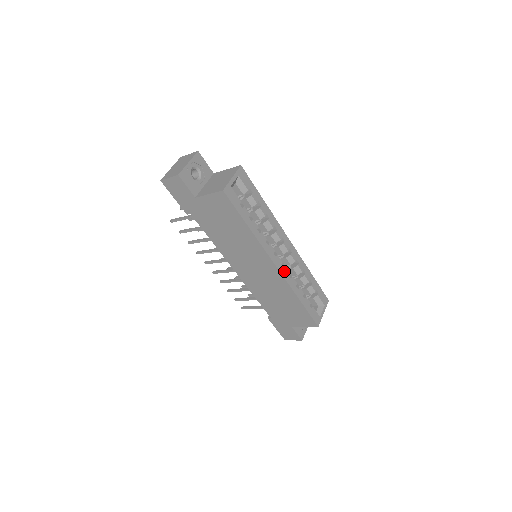
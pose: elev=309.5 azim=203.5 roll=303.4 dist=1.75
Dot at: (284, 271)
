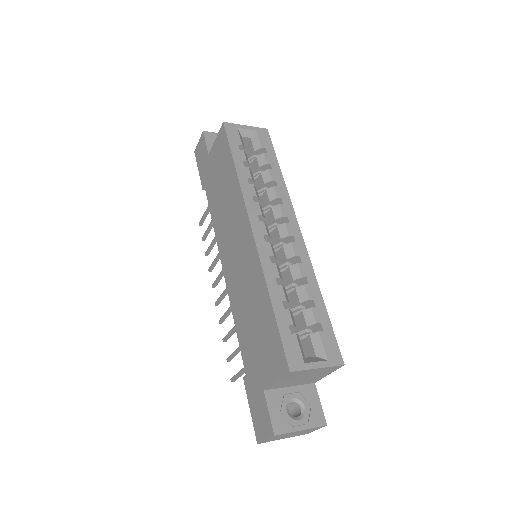
Dot at: (263, 245)
